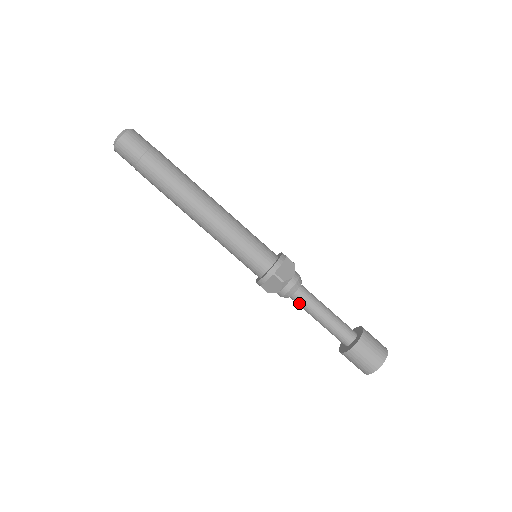
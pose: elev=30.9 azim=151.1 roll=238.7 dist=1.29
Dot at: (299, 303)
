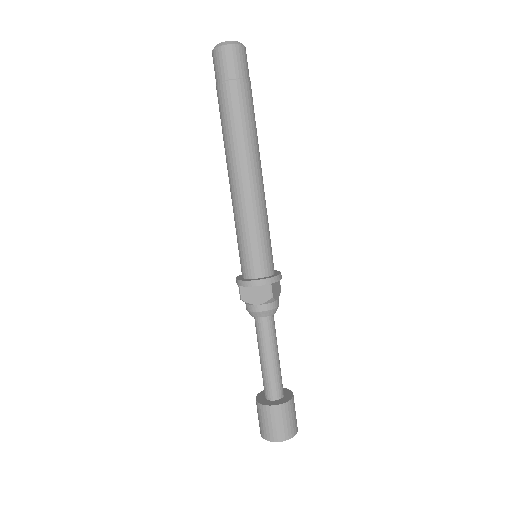
Dot at: (262, 329)
